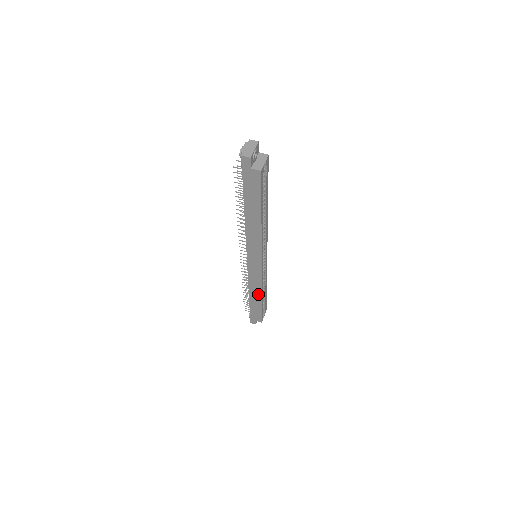
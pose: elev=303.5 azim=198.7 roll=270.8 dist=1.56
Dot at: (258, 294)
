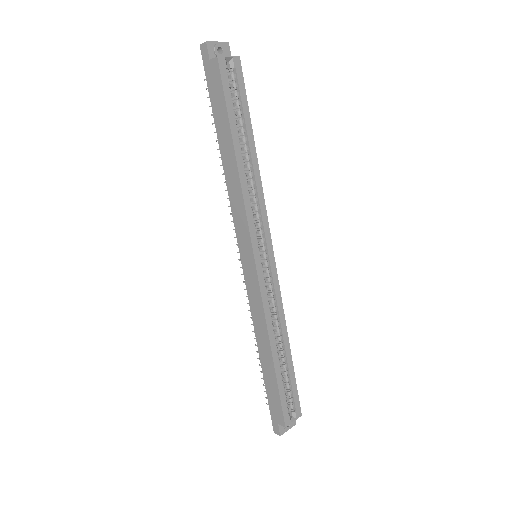
Dot at: (266, 341)
